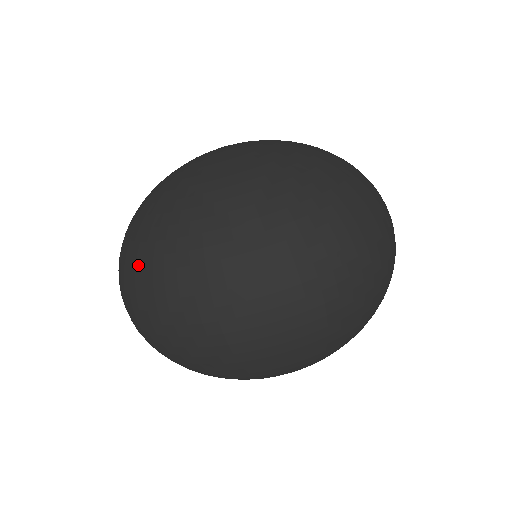
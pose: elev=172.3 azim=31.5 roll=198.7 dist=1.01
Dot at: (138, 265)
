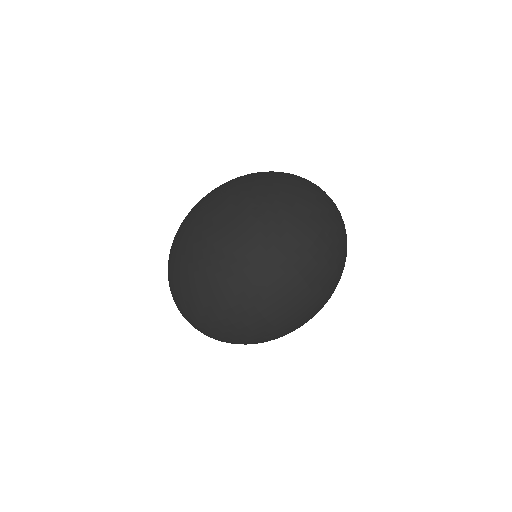
Dot at: (240, 278)
